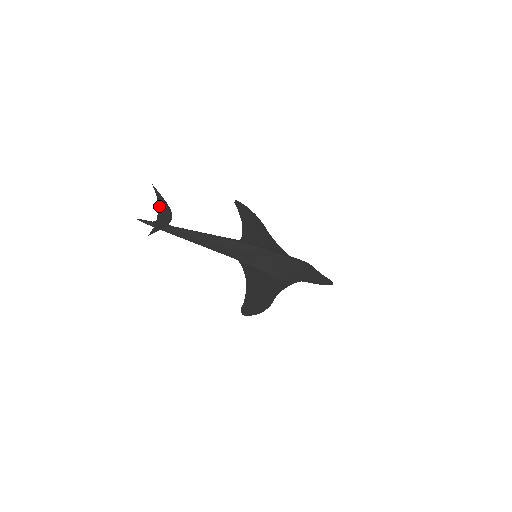
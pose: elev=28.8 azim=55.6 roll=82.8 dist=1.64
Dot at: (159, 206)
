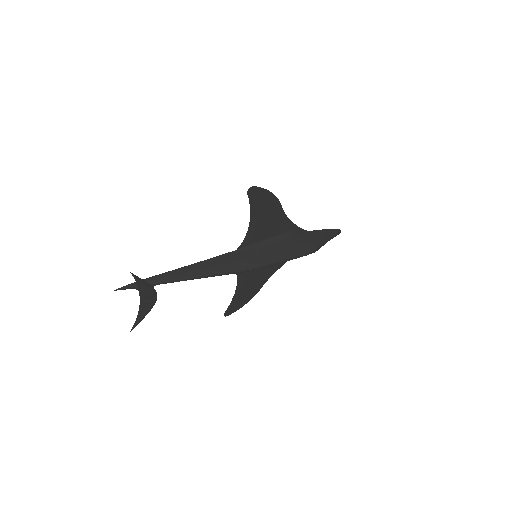
Dot at: (141, 294)
